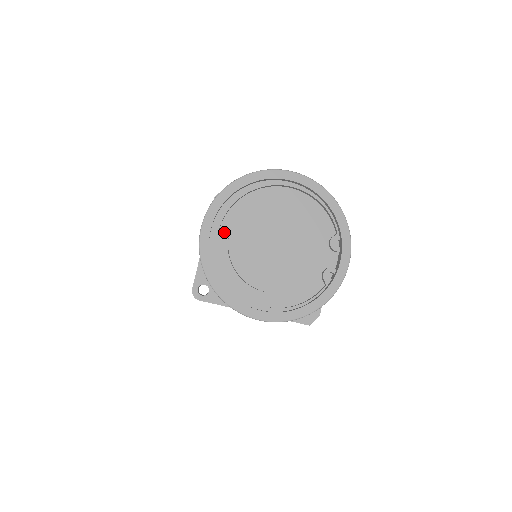
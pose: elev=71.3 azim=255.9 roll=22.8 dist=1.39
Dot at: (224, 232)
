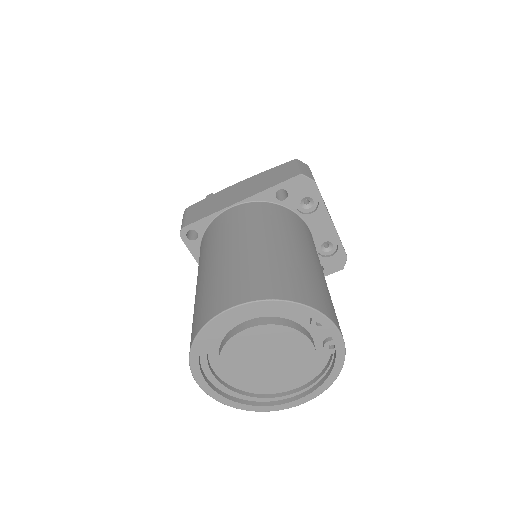
Dot at: (219, 370)
